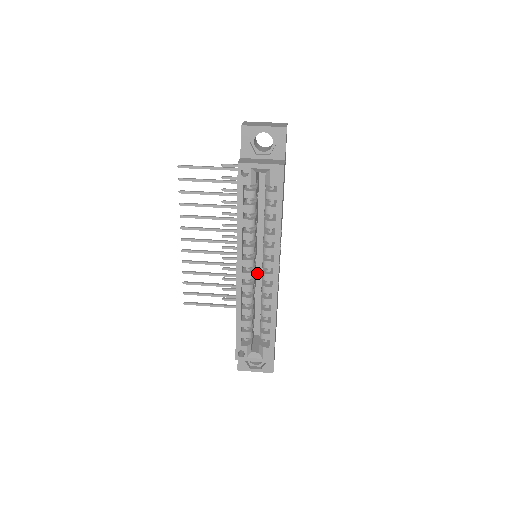
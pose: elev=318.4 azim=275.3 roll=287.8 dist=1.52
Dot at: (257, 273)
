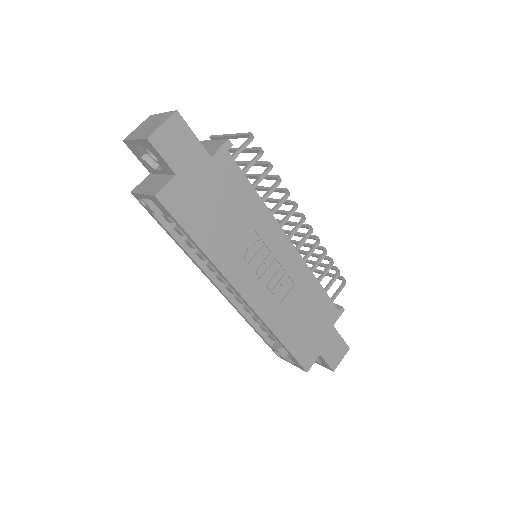
Dot at: occluded
